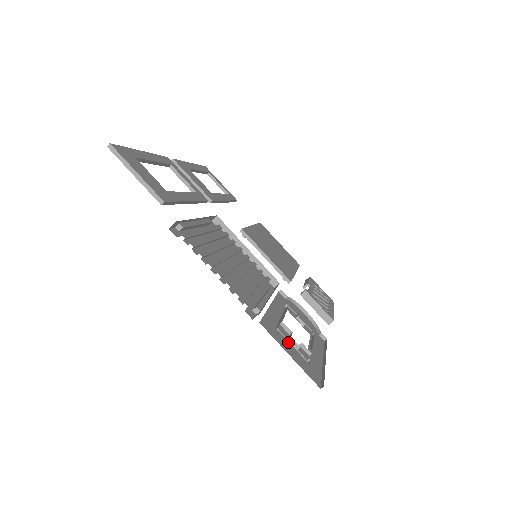
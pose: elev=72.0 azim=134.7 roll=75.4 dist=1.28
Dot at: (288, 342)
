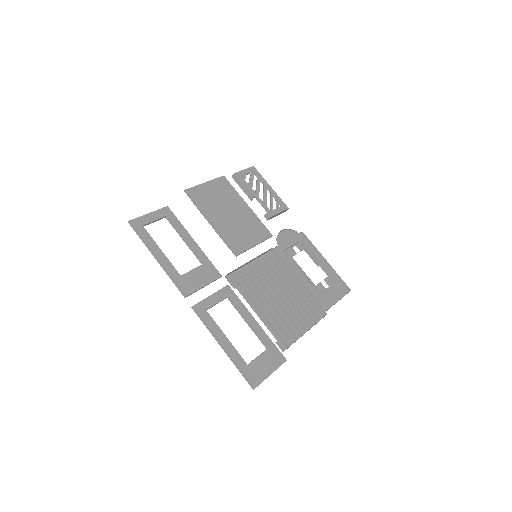
Dot at: (327, 292)
